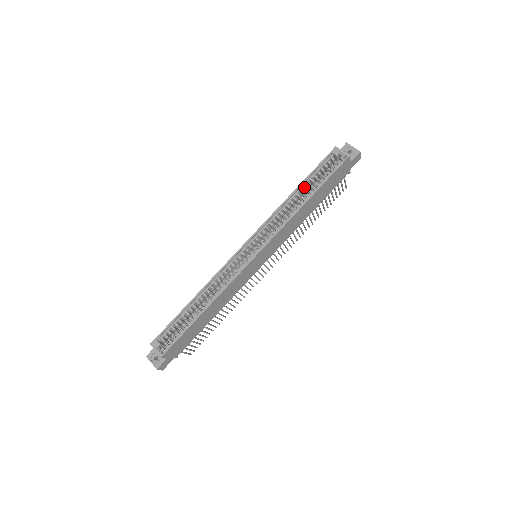
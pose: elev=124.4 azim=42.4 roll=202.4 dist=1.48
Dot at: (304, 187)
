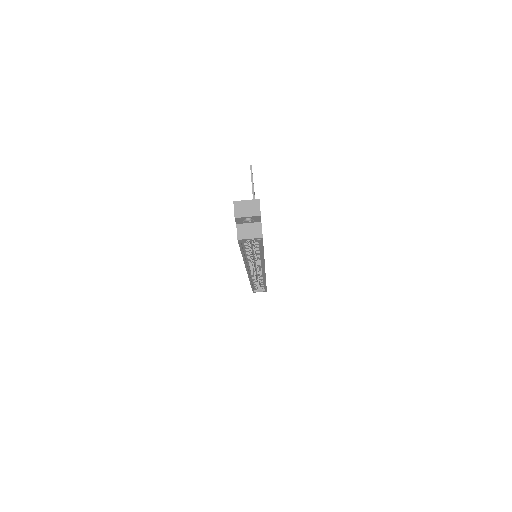
Dot at: (247, 253)
